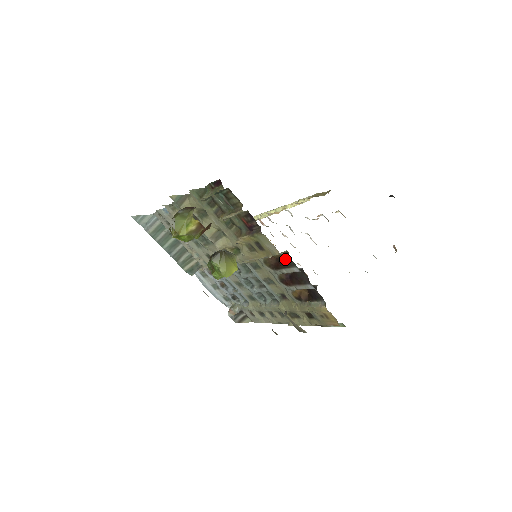
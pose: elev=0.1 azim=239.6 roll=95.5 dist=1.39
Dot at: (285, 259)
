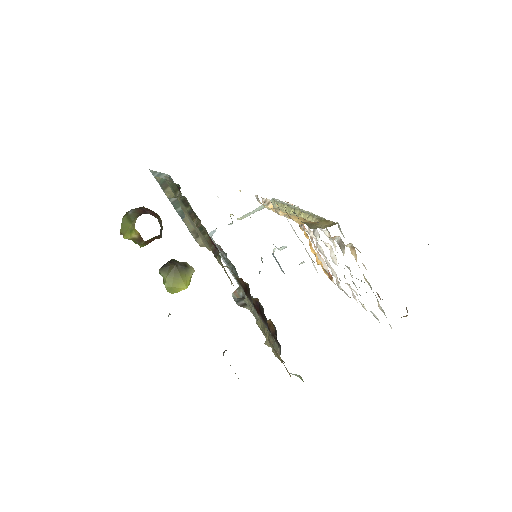
Dot at: occluded
